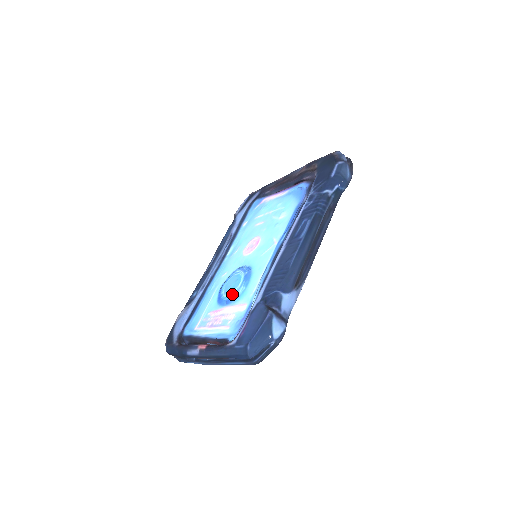
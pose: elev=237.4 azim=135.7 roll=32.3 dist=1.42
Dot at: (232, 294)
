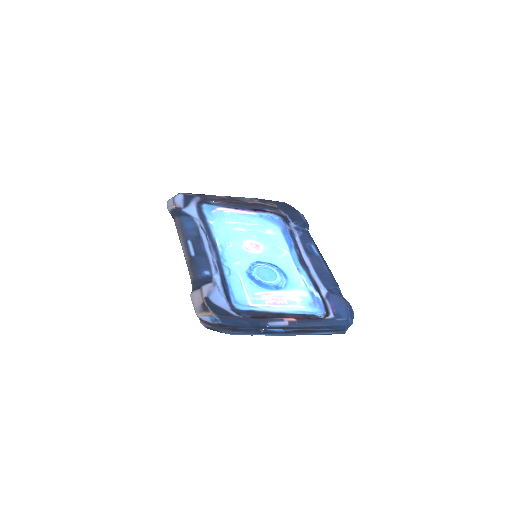
Dot at: (278, 282)
